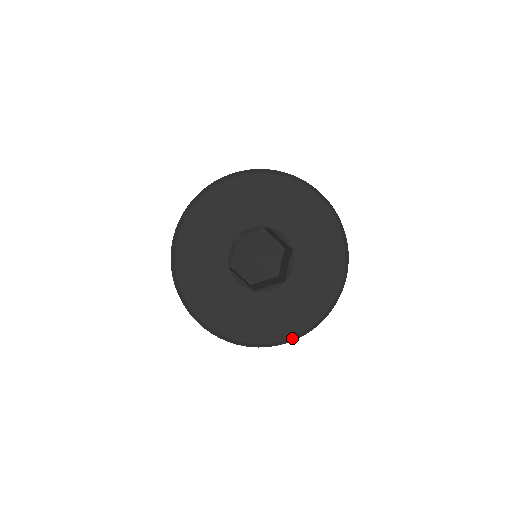
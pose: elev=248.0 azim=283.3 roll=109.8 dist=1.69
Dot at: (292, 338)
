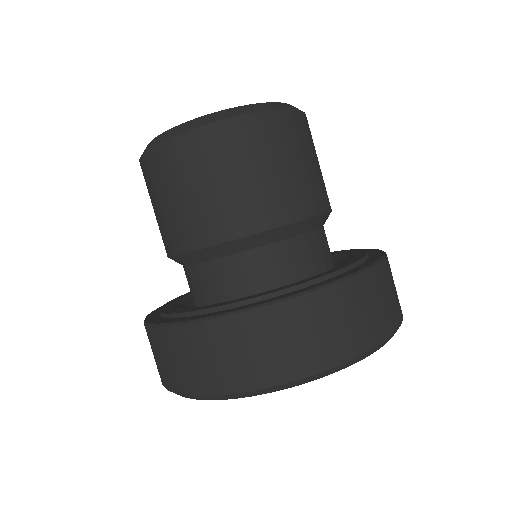
Dot at: occluded
